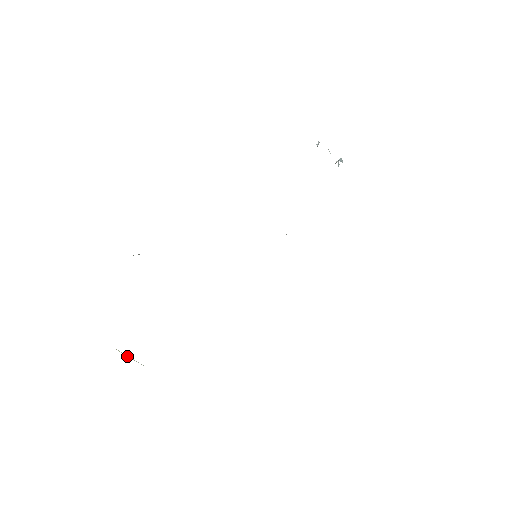
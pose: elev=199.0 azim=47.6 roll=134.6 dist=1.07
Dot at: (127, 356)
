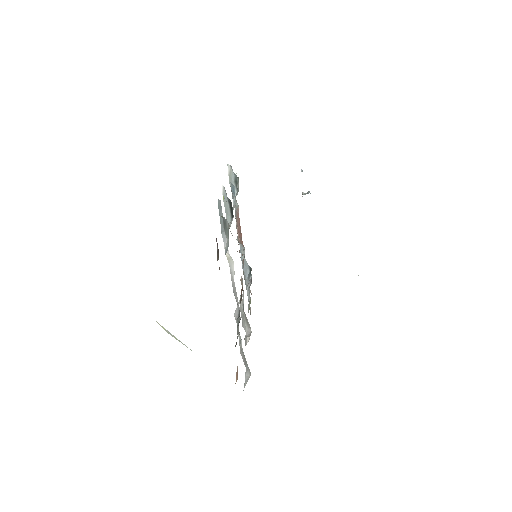
Dot at: (171, 335)
